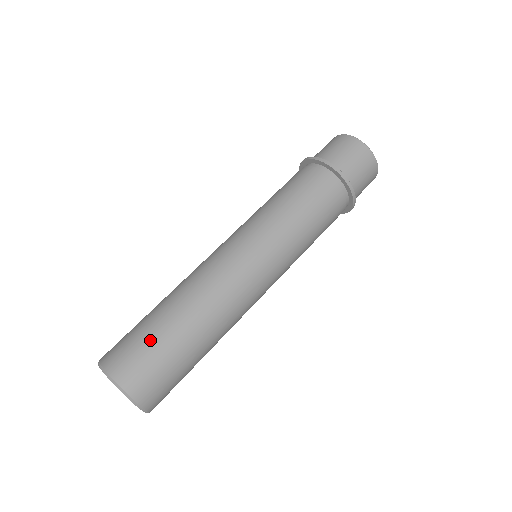
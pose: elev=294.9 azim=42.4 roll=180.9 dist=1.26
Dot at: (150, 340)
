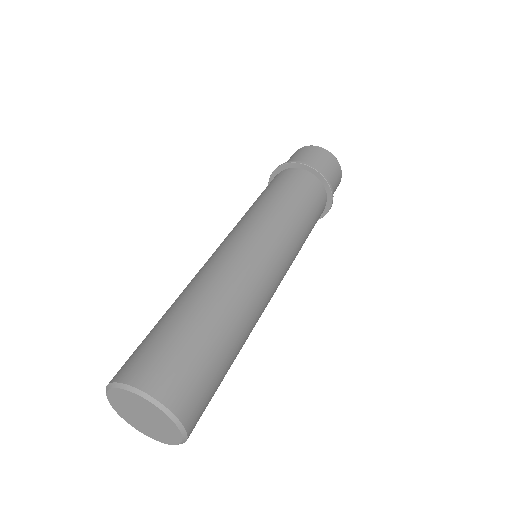
Dot at: (207, 360)
